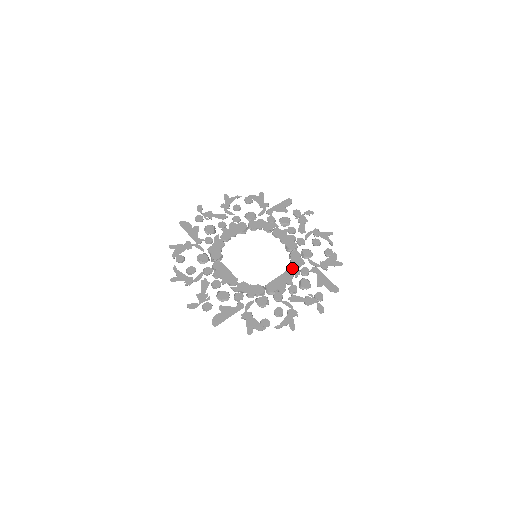
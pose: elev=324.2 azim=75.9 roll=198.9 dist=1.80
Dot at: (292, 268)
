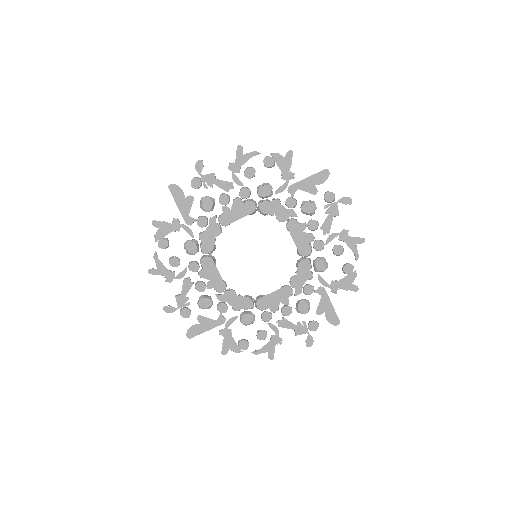
Dot at: (294, 283)
